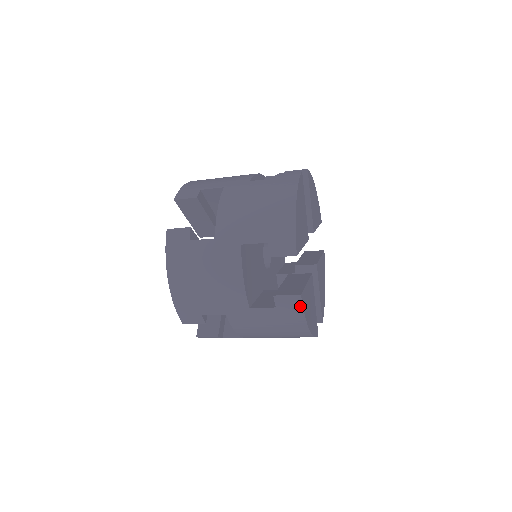
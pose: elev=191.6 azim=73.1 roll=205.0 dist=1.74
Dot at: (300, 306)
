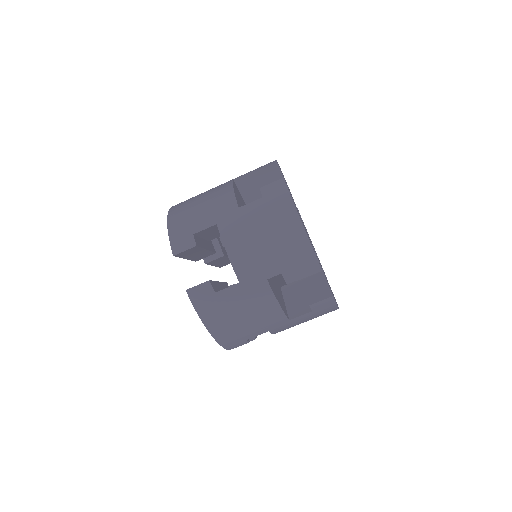
Dot at: (284, 187)
